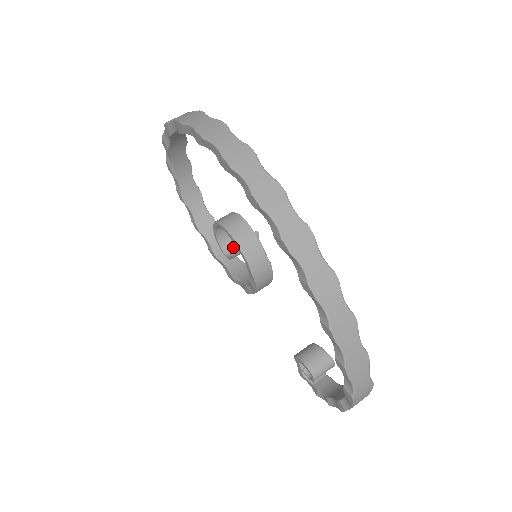
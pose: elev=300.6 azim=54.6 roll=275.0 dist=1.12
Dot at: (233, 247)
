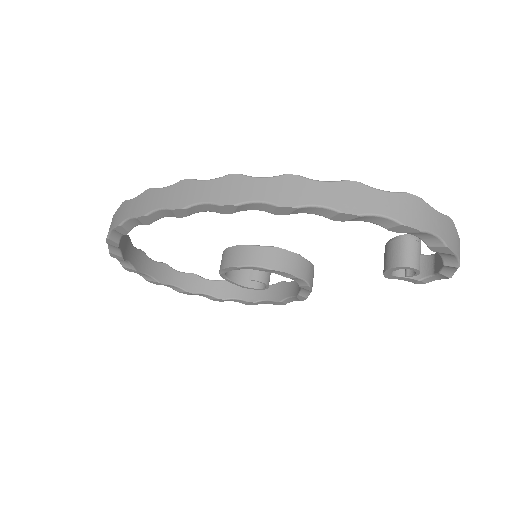
Dot at: (252, 275)
